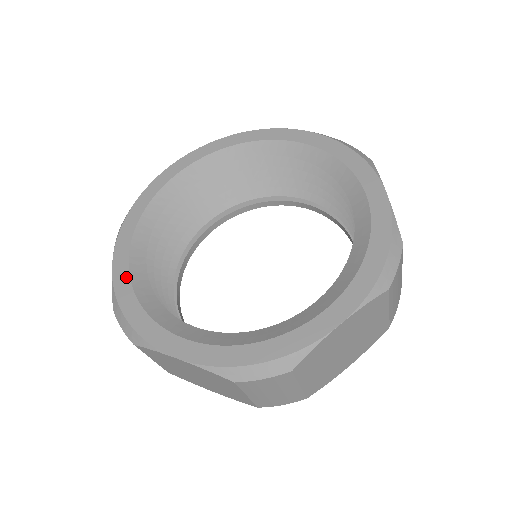
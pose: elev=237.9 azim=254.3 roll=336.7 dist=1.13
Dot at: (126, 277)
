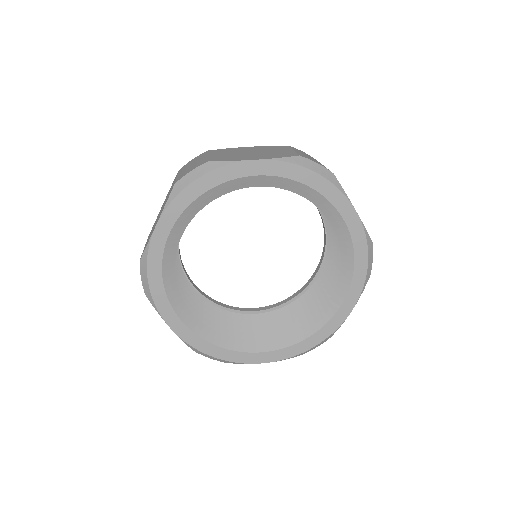
Dot at: (161, 250)
